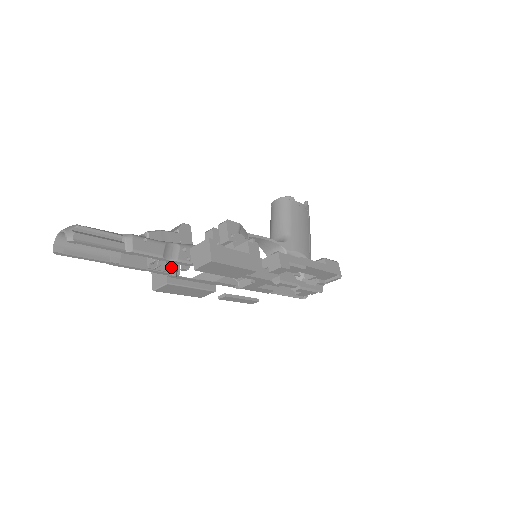
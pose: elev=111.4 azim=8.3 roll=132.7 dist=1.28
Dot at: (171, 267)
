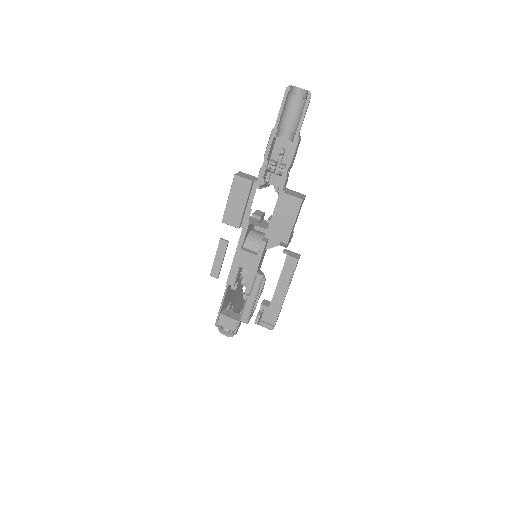
Dot at: occluded
